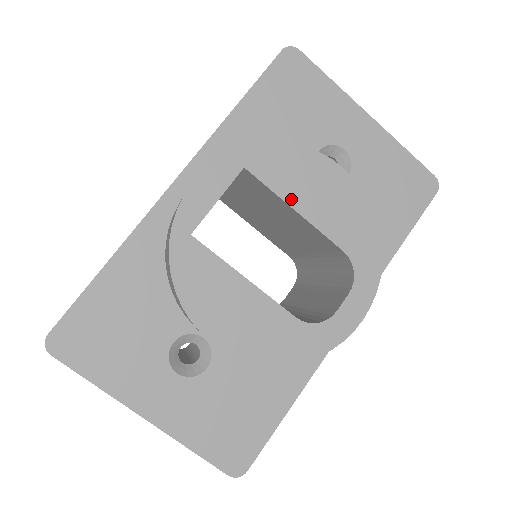
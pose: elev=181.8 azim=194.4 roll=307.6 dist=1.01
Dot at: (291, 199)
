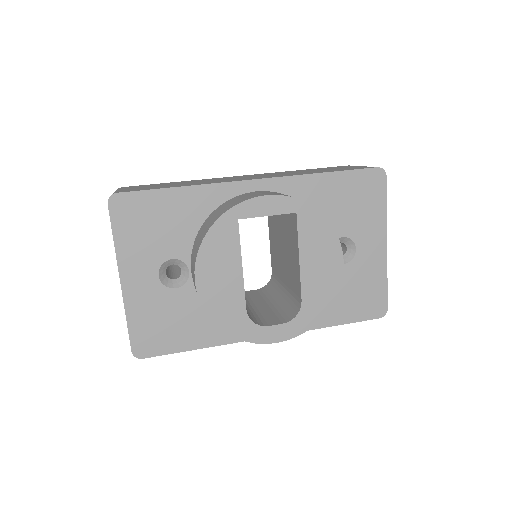
Dot at: (303, 250)
